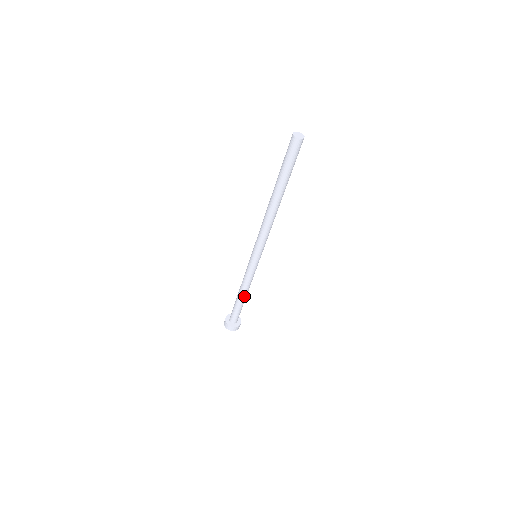
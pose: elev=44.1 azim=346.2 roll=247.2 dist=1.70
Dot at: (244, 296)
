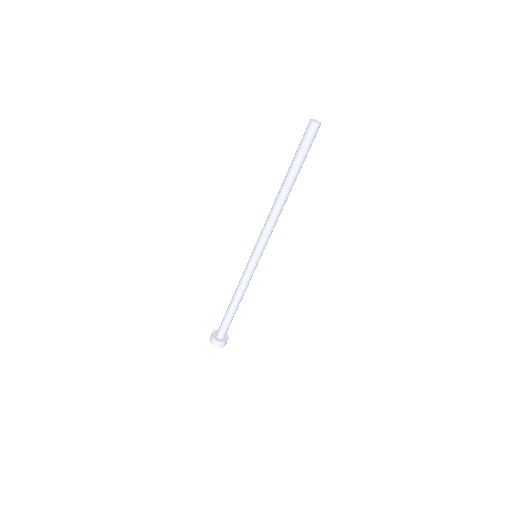
Dot at: (236, 304)
